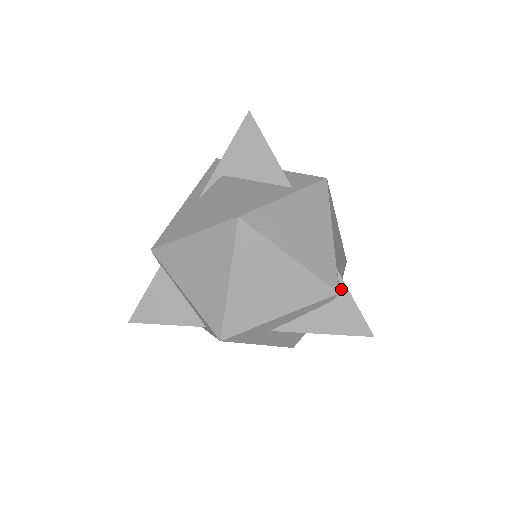
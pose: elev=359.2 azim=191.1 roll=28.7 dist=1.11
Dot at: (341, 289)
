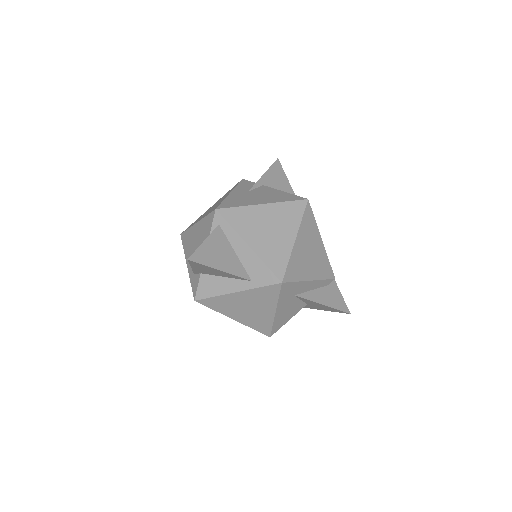
Dot at: occluded
